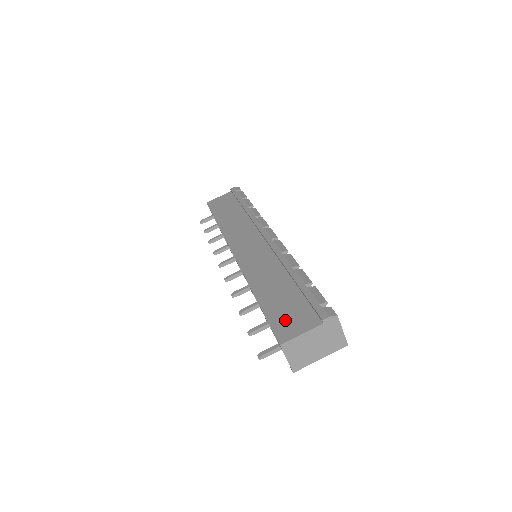
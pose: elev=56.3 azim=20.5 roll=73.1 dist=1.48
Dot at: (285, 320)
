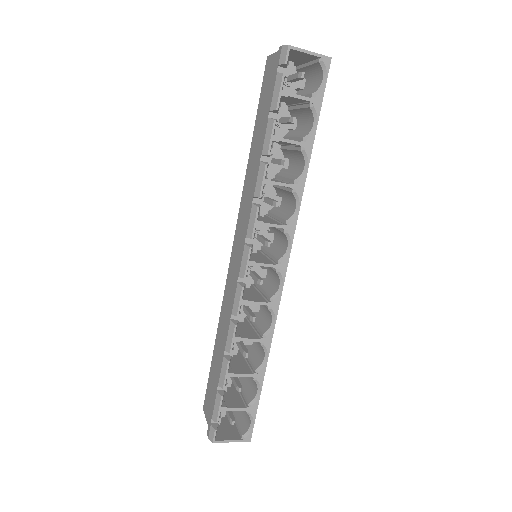
Dot at: (209, 395)
